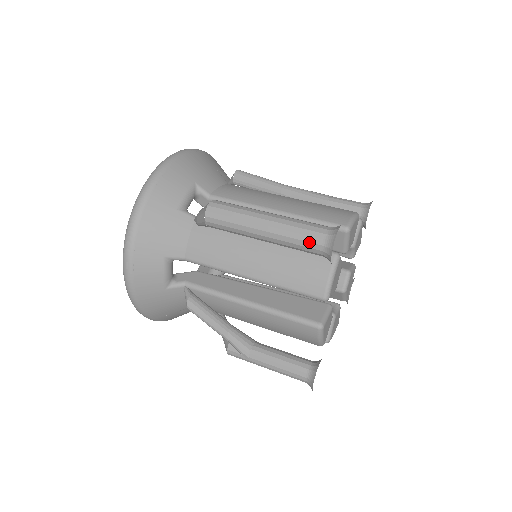
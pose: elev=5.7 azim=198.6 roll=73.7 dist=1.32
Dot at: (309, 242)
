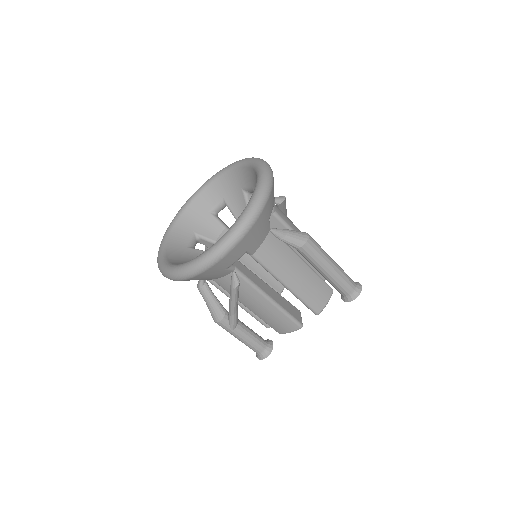
Dot at: (347, 288)
